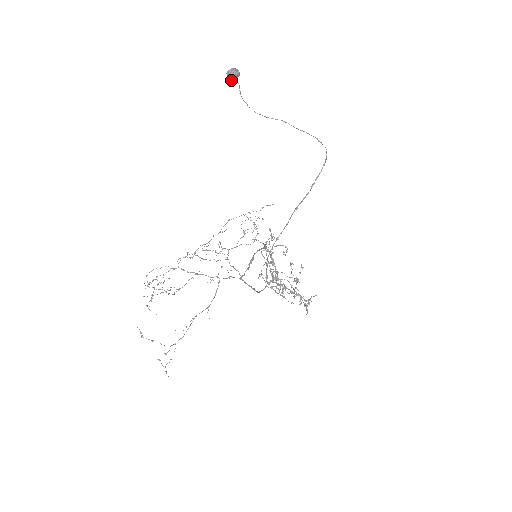
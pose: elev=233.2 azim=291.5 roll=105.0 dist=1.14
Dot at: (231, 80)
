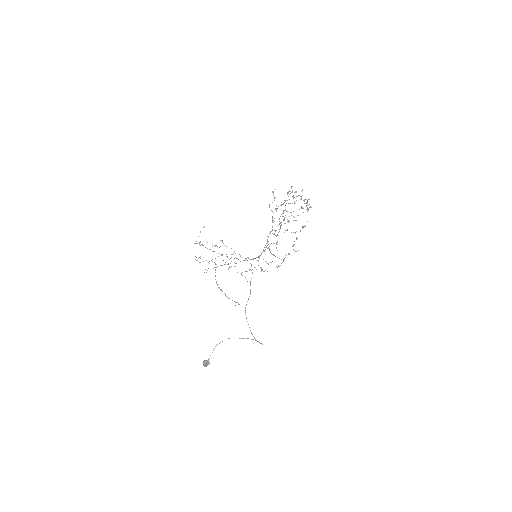
Dot at: (206, 360)
